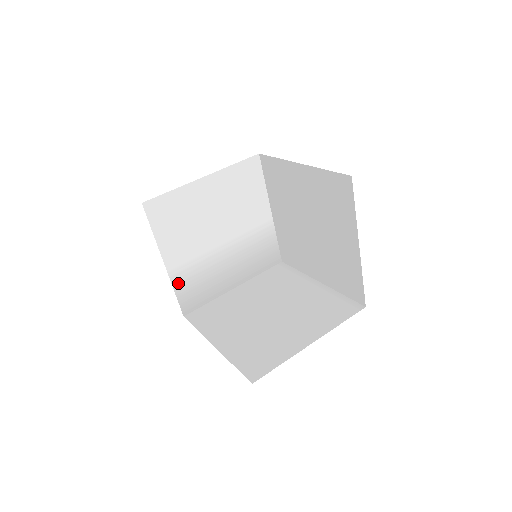
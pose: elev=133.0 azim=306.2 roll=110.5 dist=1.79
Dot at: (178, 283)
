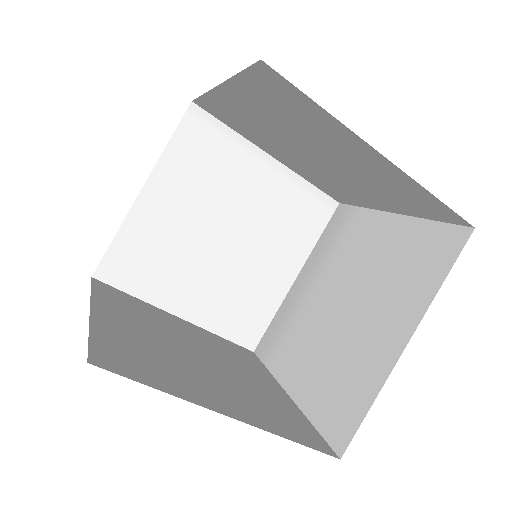
Dot at: occluded
